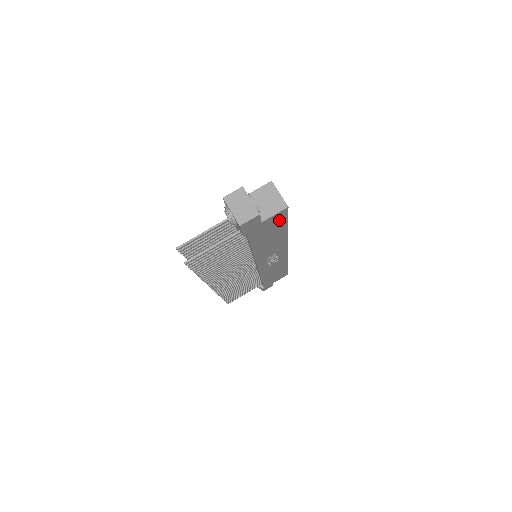
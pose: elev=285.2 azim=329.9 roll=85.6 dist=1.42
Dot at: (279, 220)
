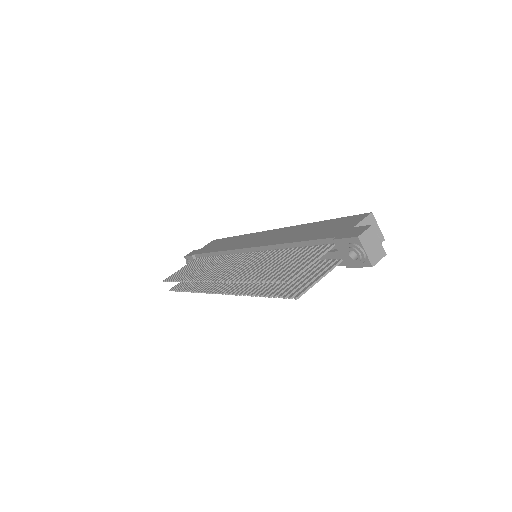
Dot at: occluded
